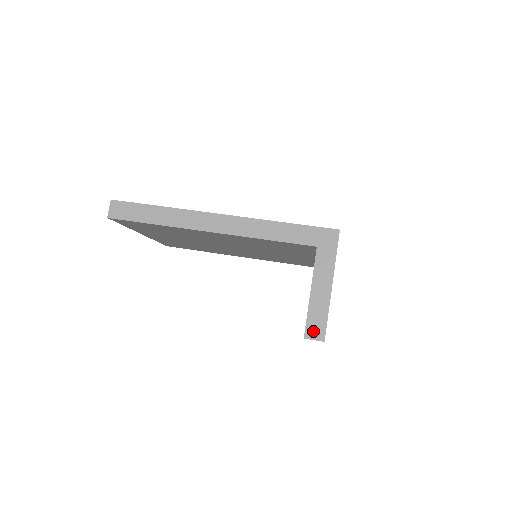
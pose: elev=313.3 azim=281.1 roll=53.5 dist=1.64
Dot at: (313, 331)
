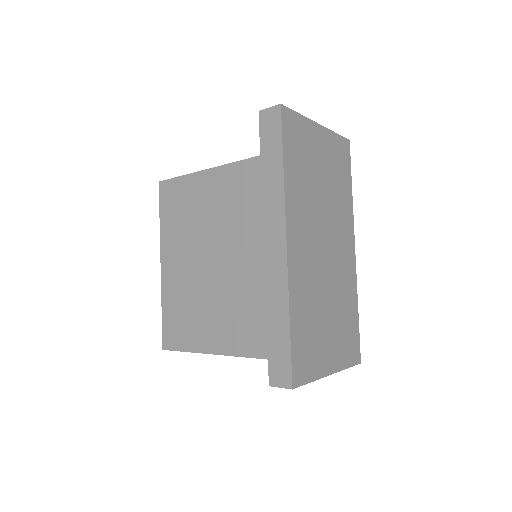
Dot at: occluded
